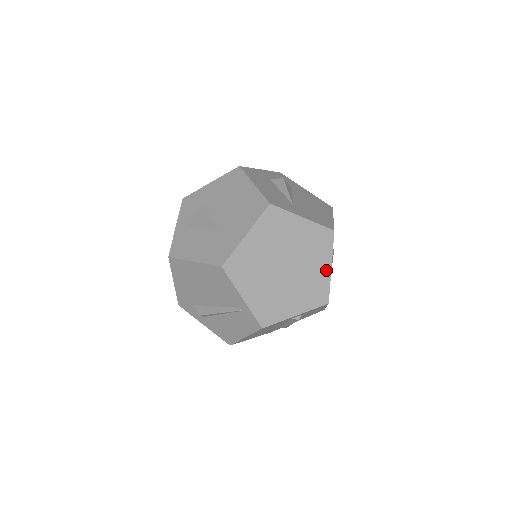
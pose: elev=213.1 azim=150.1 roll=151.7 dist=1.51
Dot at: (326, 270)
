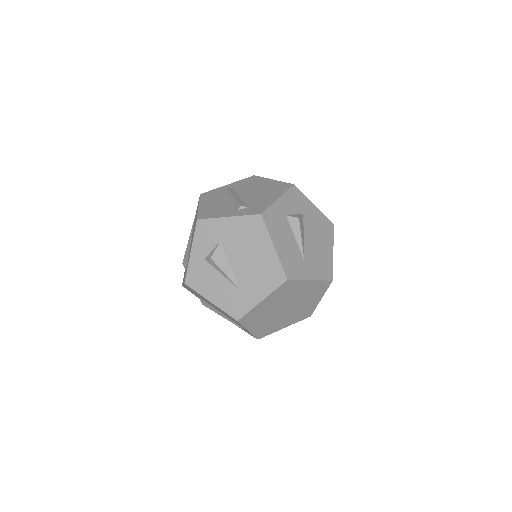
Dot at: (316, 302)
